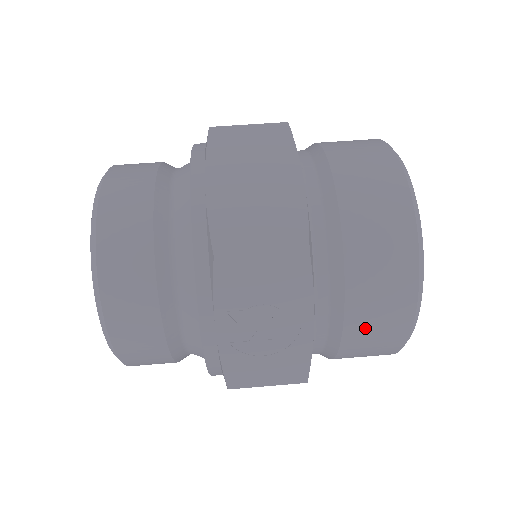
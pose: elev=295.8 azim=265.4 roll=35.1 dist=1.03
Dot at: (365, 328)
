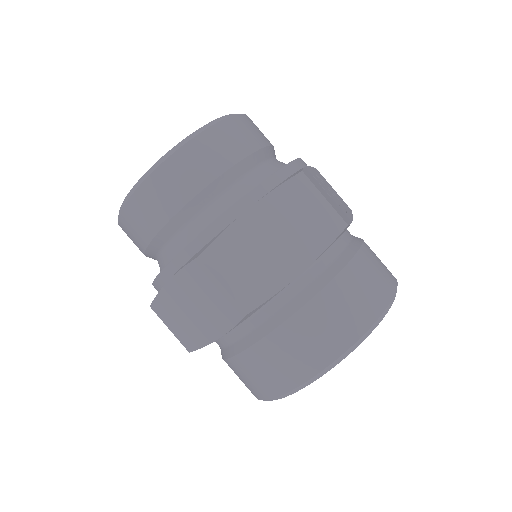
Dot at: occluded
